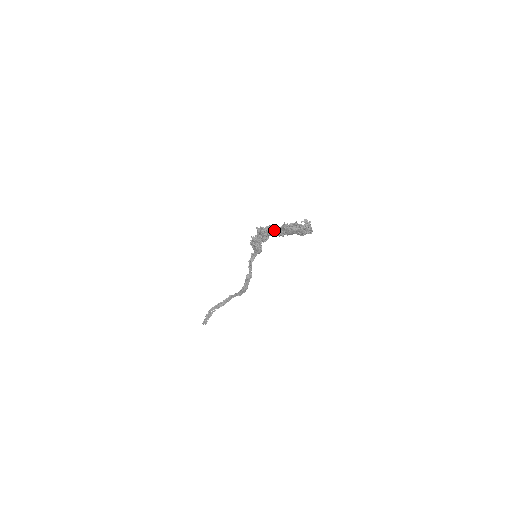
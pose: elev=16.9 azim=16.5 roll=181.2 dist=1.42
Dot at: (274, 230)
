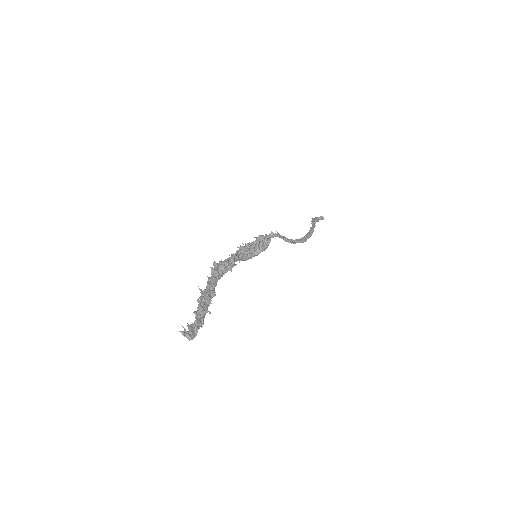
Dot at: (206, 289)
